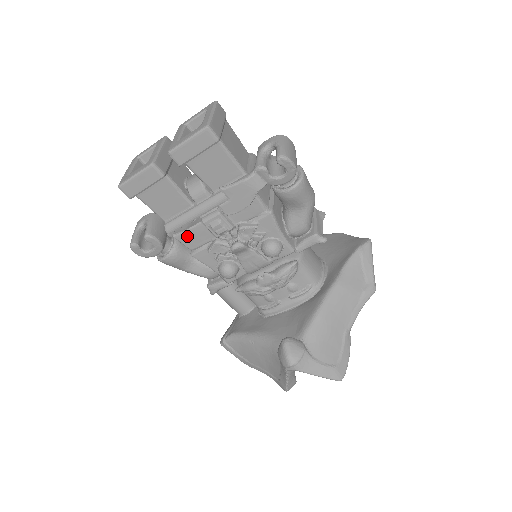
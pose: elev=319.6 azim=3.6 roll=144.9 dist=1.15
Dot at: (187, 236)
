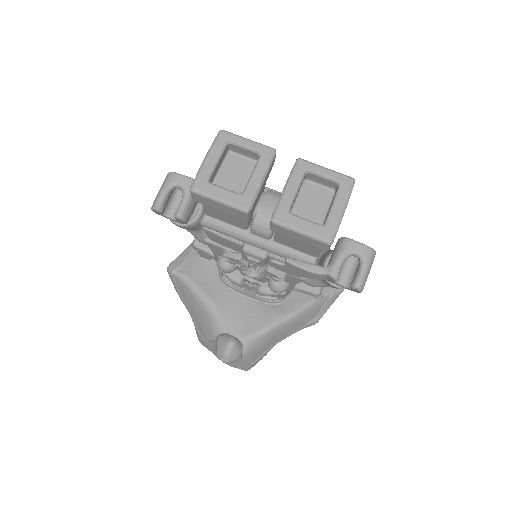
Dot at: (217, 237)
